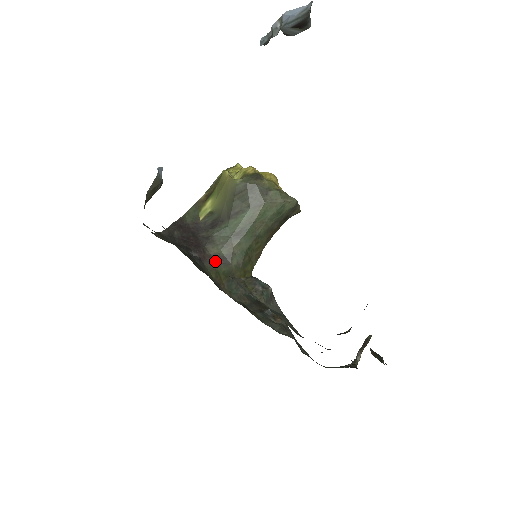
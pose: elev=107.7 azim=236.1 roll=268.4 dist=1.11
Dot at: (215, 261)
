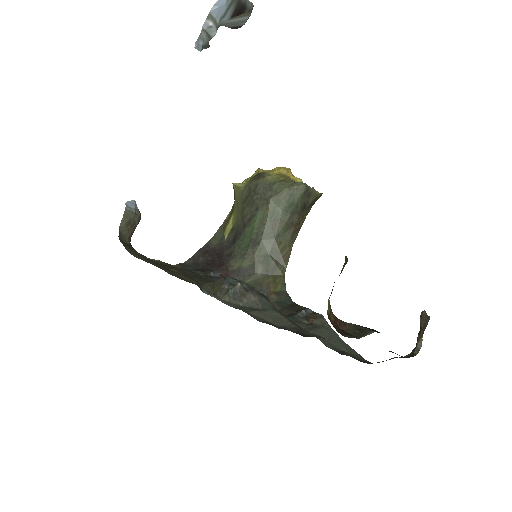
Dot at: (239, 275)
